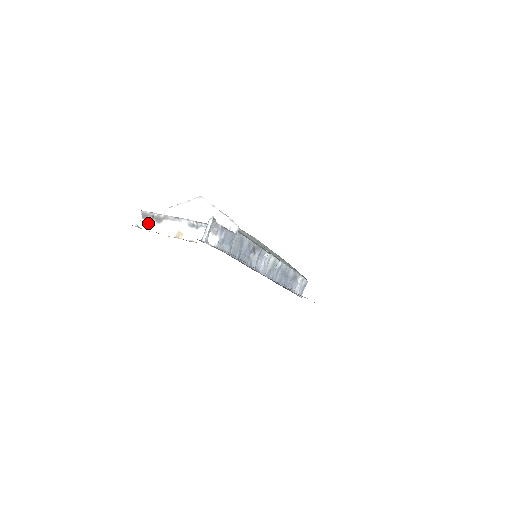
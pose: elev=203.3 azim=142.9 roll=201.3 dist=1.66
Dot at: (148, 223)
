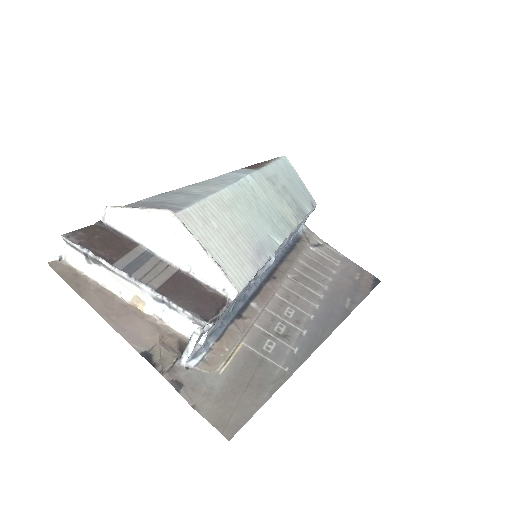
Dot at: (79, 260)
